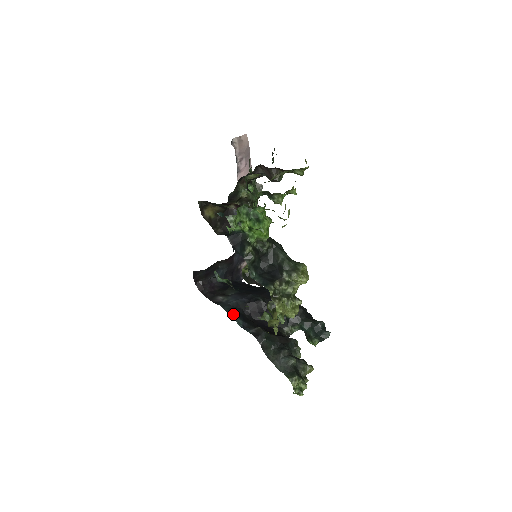
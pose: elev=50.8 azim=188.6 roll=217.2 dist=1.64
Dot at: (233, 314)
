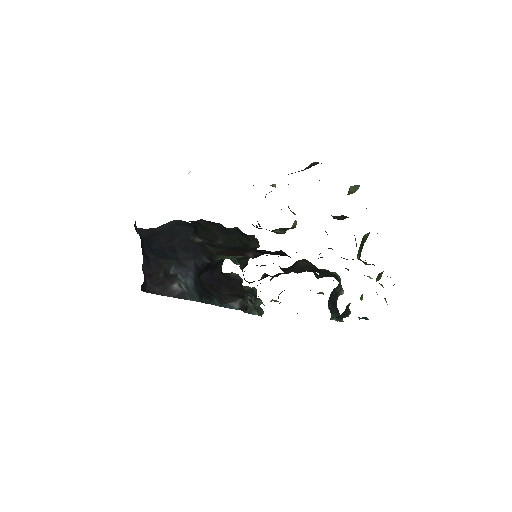
Dot at: (212, 302)
